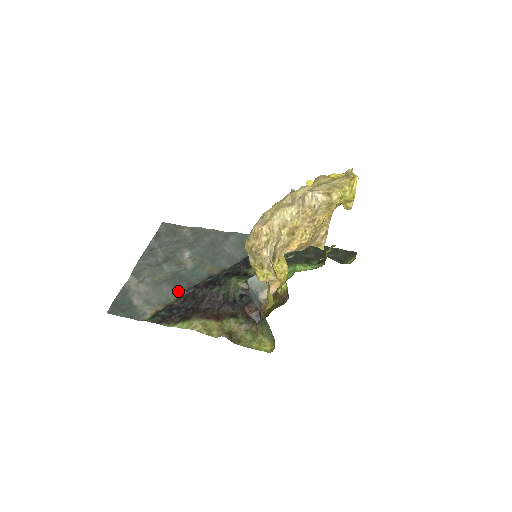
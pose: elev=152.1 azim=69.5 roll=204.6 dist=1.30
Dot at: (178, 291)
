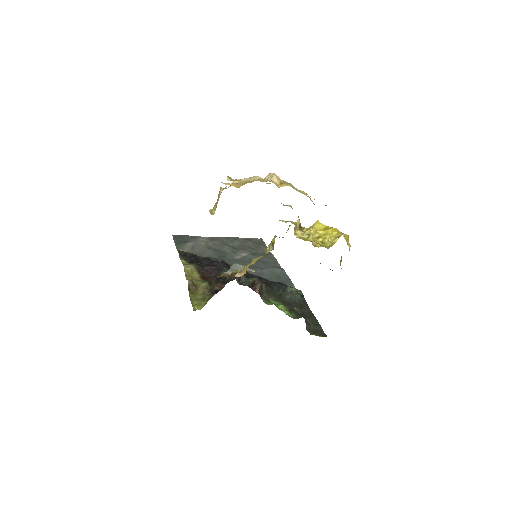
Dot at: occluded
